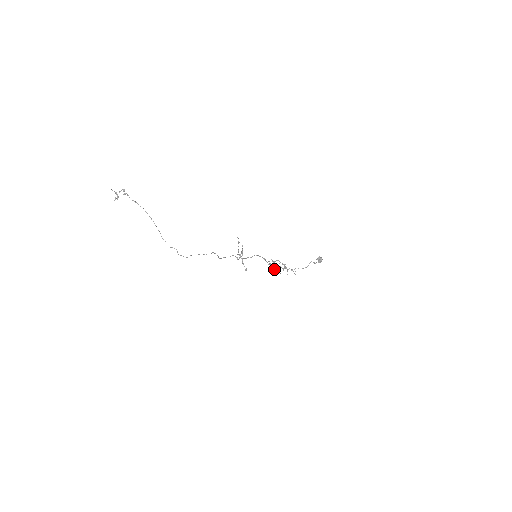
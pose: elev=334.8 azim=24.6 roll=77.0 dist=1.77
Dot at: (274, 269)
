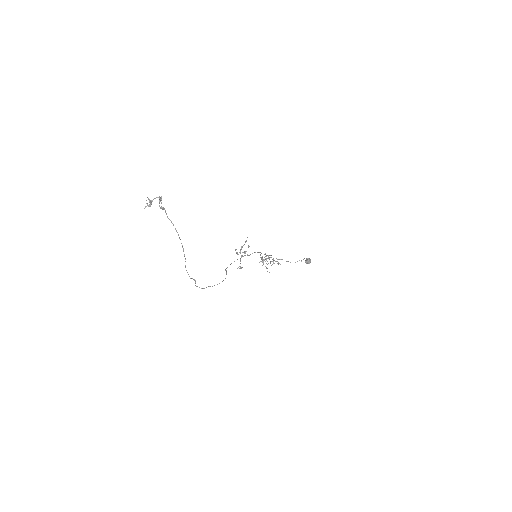
Dot at: (263, 261)
